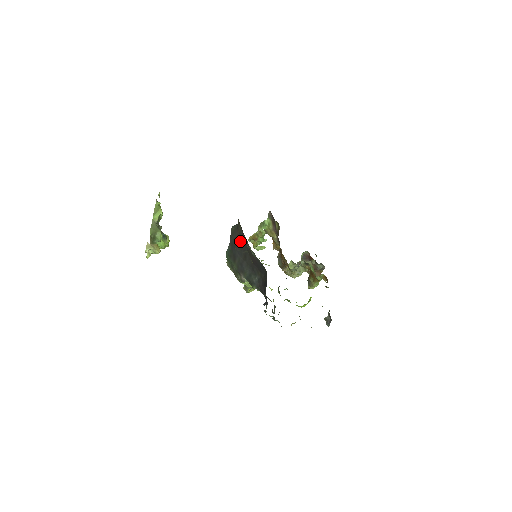
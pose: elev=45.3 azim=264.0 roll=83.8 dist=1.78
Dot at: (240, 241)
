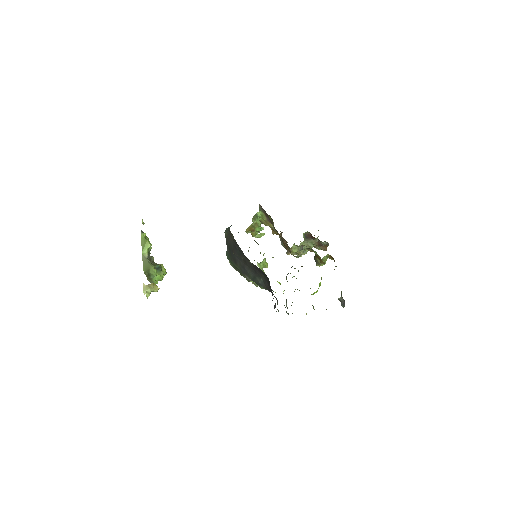
Dot at: (236, 248)
